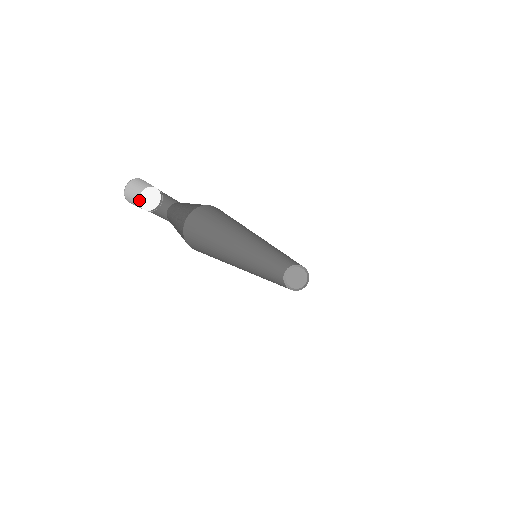
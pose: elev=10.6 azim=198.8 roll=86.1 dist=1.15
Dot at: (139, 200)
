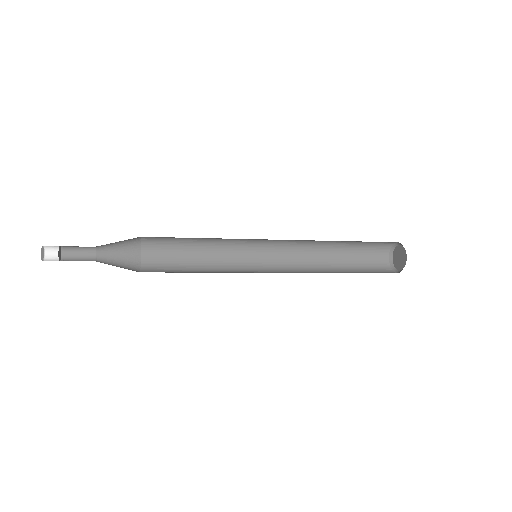
Dot at: (61, 250)
